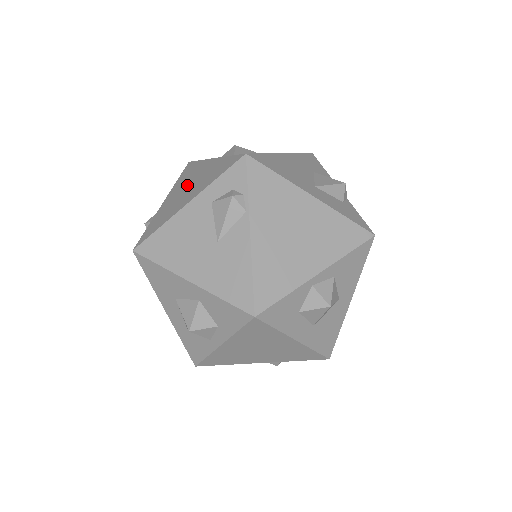
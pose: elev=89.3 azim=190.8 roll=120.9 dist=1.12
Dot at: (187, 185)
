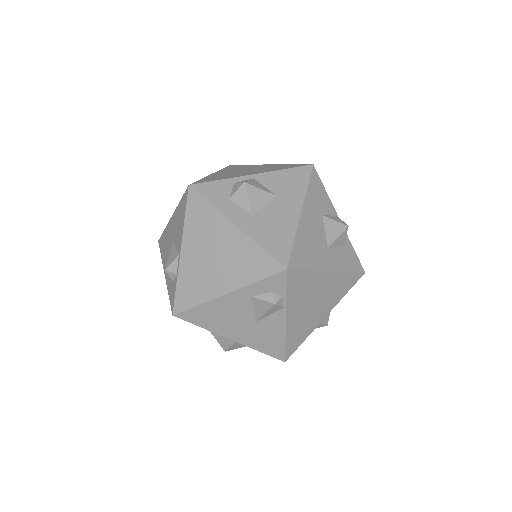
Dot at: (211, 250)
